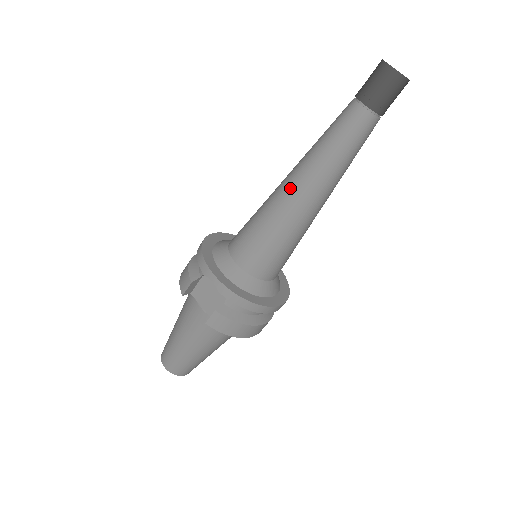
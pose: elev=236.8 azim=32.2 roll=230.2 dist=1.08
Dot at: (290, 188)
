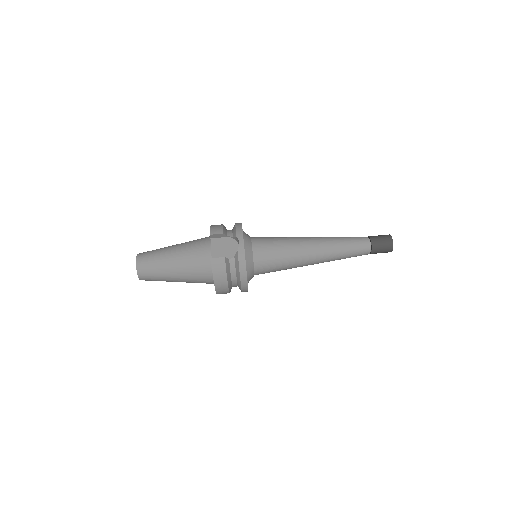
Dot at: (311, 242)
